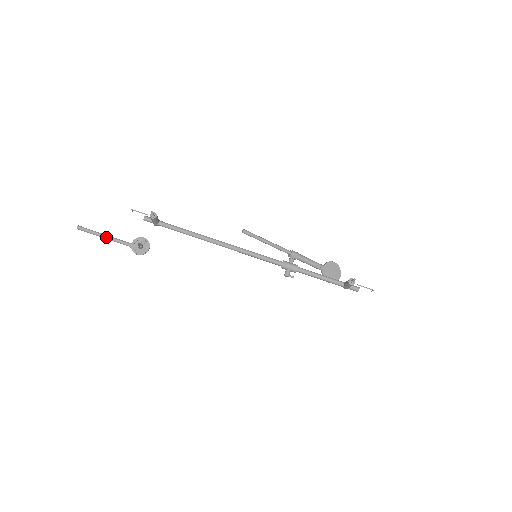
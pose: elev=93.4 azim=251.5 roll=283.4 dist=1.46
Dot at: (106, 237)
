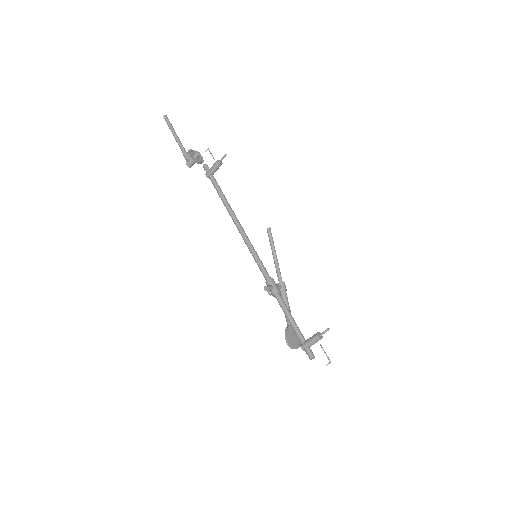
Dot at: (176, 135)
